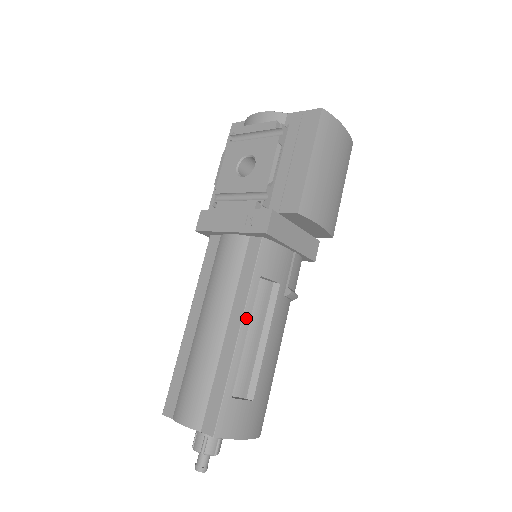
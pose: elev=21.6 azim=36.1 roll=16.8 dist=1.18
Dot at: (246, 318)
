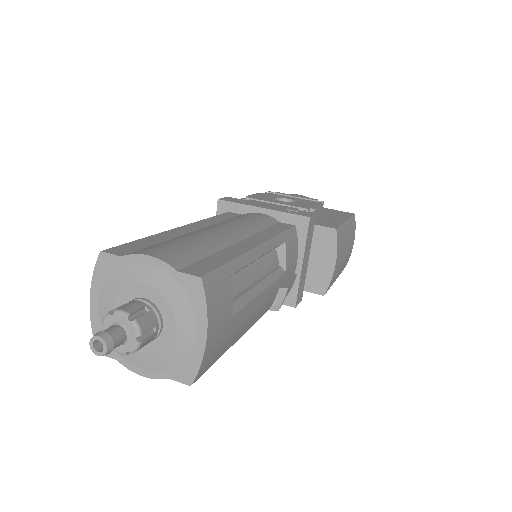
Dot at: (268, 246)
